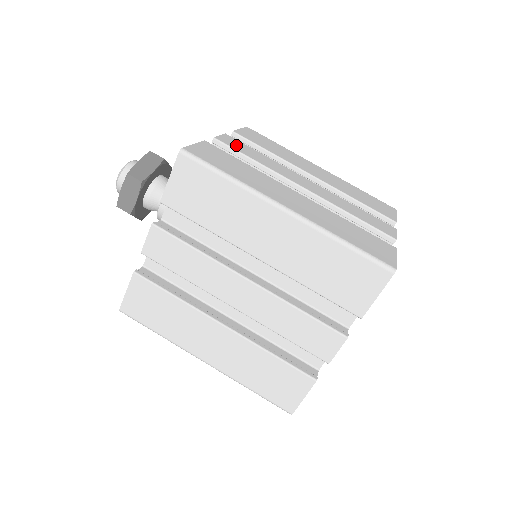
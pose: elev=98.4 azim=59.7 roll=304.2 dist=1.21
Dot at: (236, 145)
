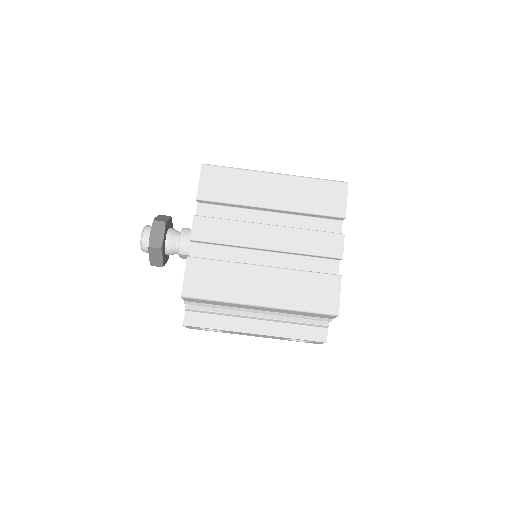
Dot at: occluded
